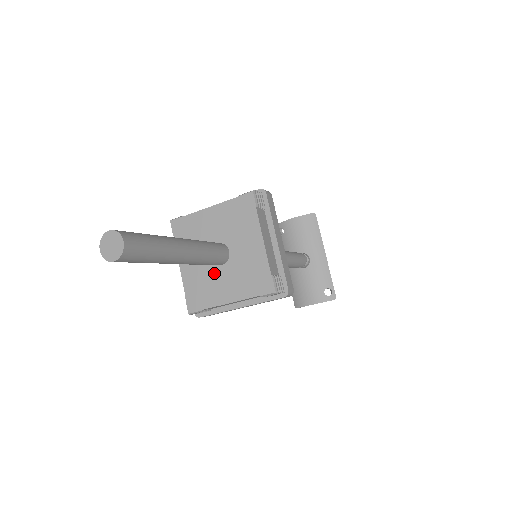
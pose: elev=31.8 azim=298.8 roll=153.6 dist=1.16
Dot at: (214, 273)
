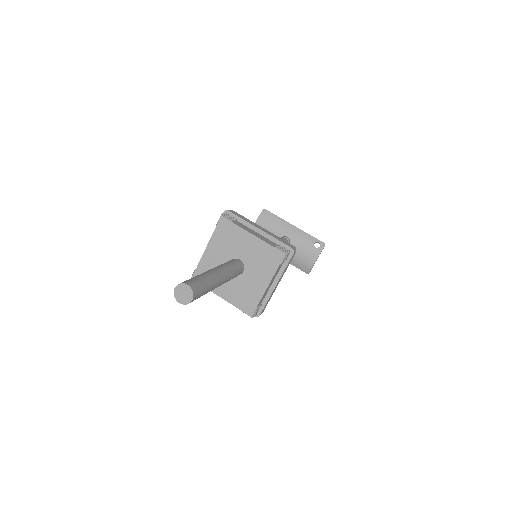
Dot at: (243, 280)
